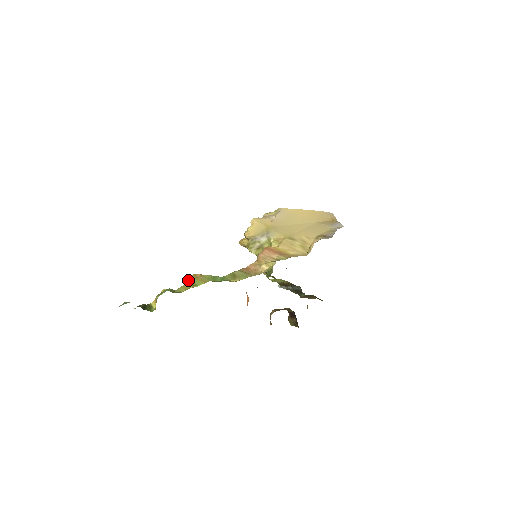
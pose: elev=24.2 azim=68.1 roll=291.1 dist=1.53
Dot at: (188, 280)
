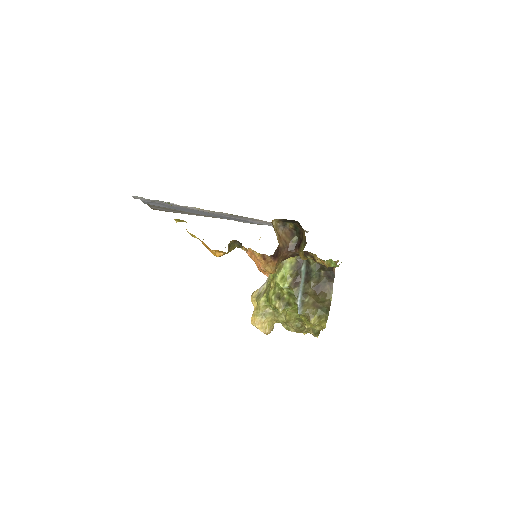
Dot at: occluded
